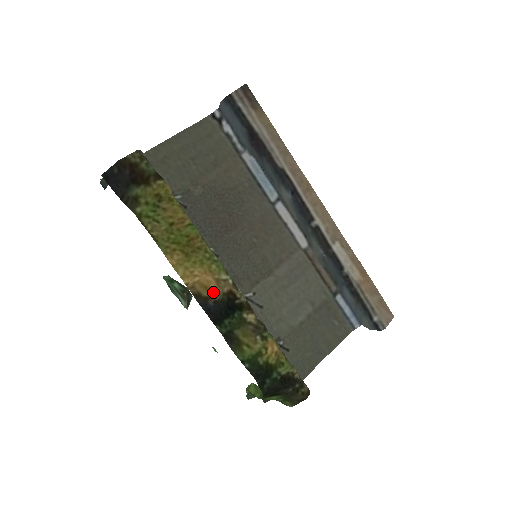
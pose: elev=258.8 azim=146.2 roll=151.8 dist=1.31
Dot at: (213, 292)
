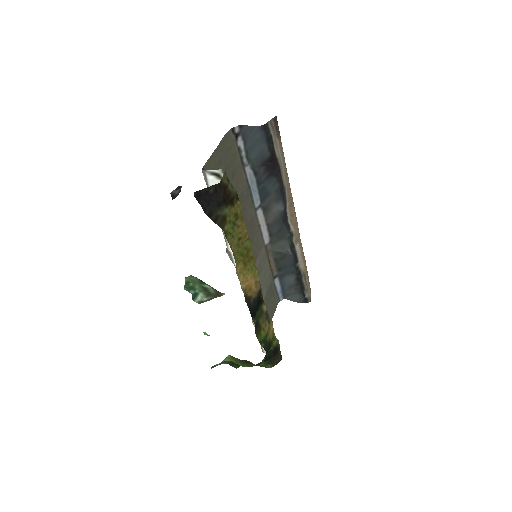
Dot at: (253, 292)
